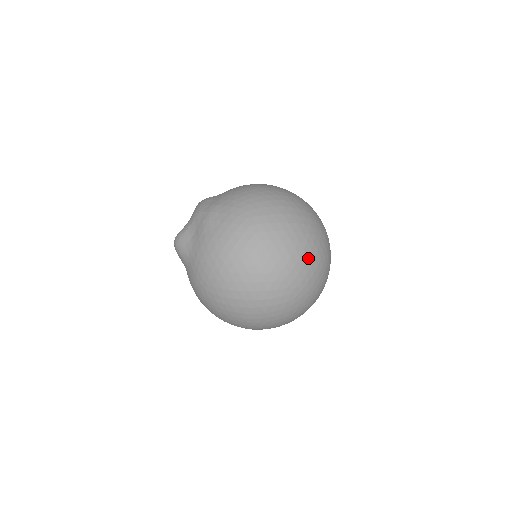
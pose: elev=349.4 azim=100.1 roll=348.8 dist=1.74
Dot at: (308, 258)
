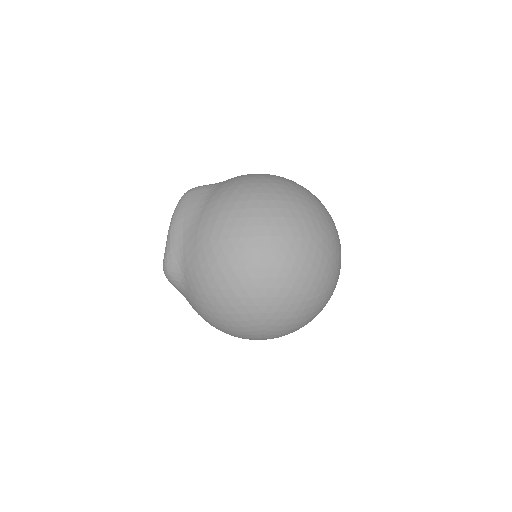
Dot at: occluded
